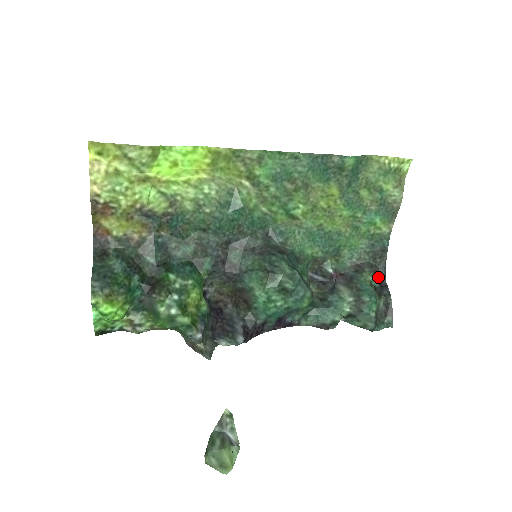
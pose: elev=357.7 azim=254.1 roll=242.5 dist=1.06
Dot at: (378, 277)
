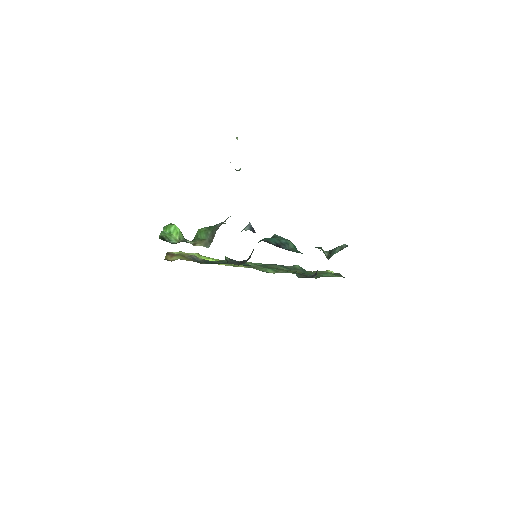
Dot at: occluded
